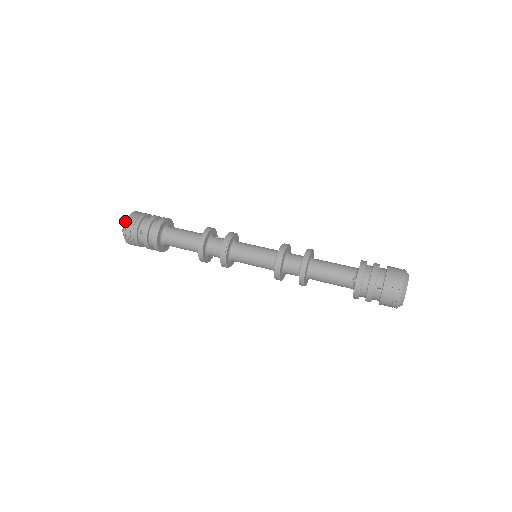
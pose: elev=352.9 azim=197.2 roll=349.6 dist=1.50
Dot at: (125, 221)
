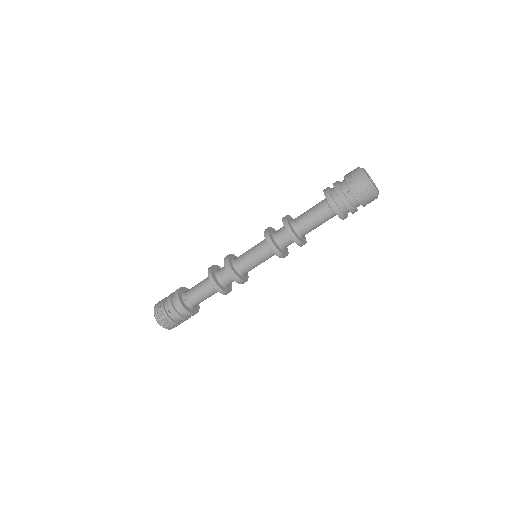
Dot at: (154, 314)
